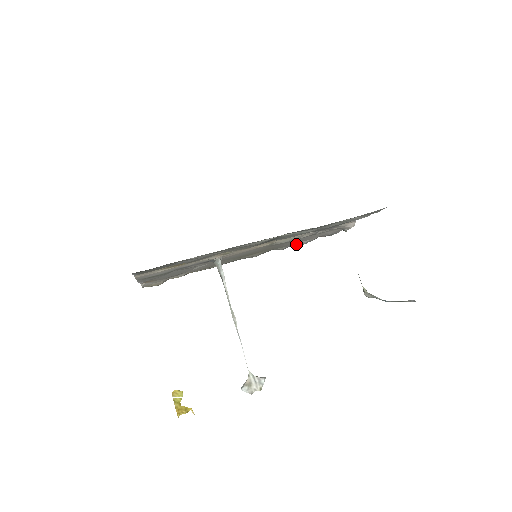
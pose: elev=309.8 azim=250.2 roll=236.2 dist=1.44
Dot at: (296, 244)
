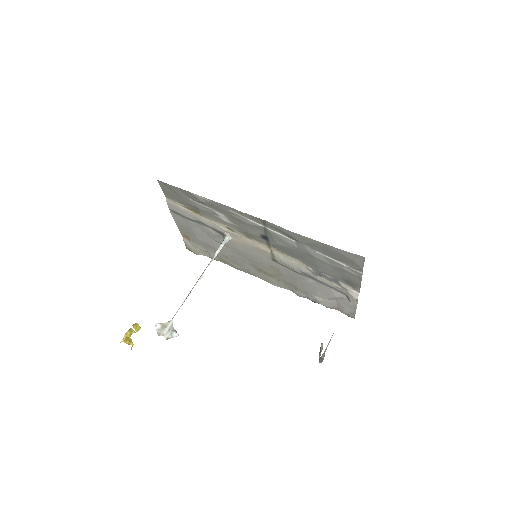
Dot at: (310, 296)
